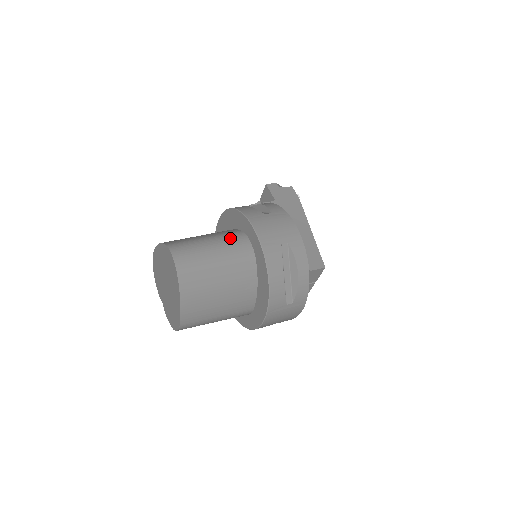
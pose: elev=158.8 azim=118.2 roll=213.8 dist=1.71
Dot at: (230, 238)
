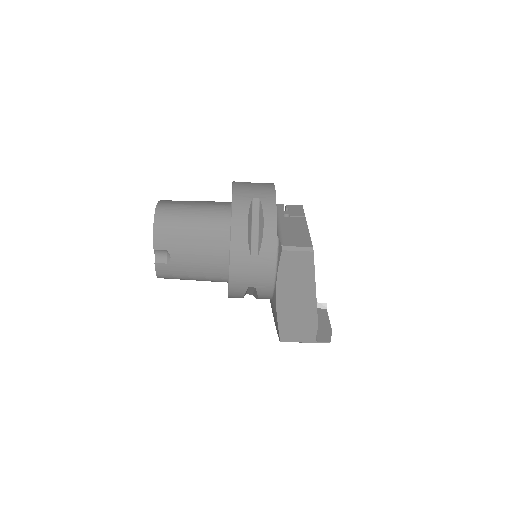
Dot at: occluded
